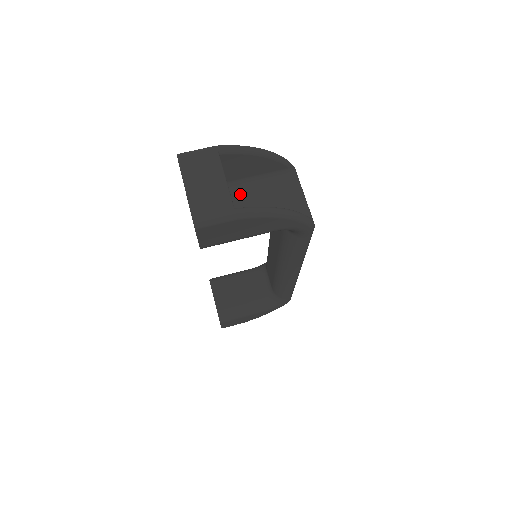
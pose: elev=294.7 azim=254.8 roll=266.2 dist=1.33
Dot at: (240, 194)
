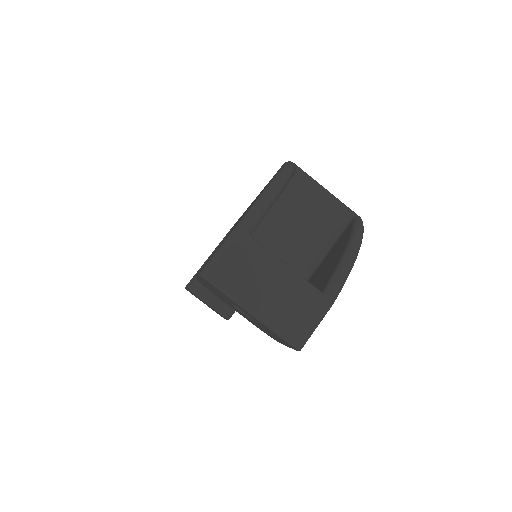
Dot at: (264, 242)
